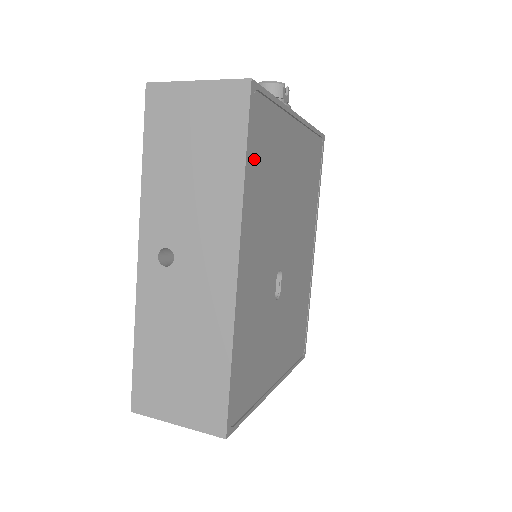
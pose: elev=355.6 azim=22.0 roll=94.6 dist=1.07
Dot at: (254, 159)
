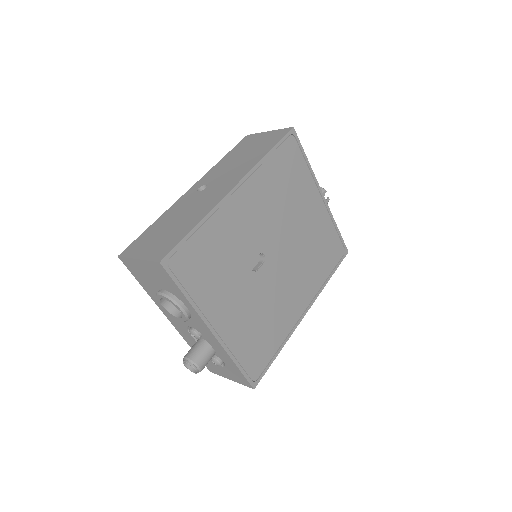
Dot at: (277, 160)
